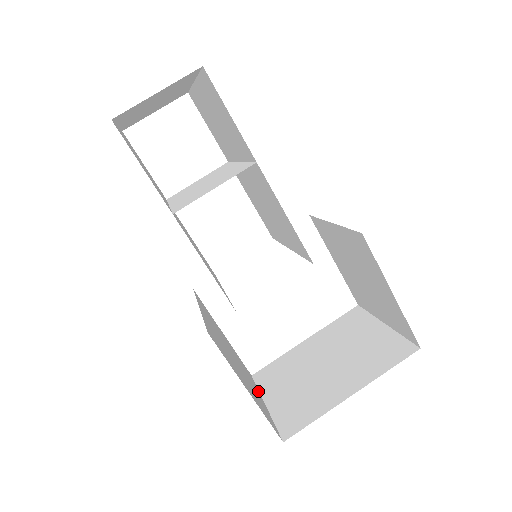
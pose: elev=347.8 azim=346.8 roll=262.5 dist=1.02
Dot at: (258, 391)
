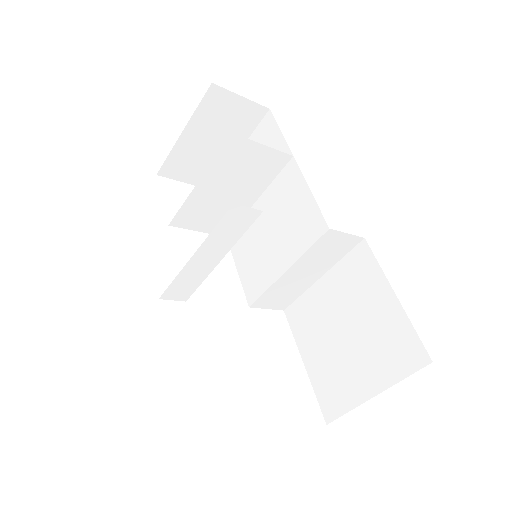
Dot at: occluded
